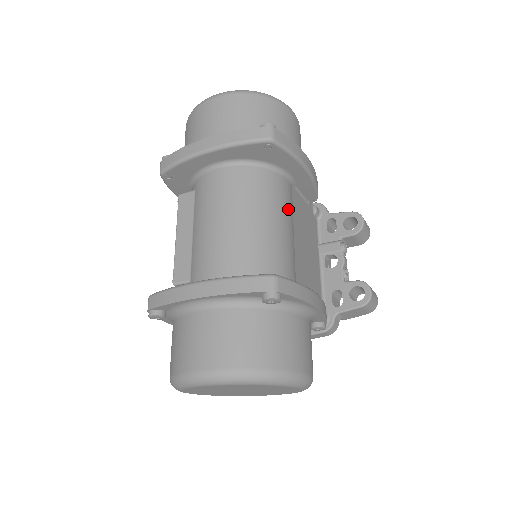
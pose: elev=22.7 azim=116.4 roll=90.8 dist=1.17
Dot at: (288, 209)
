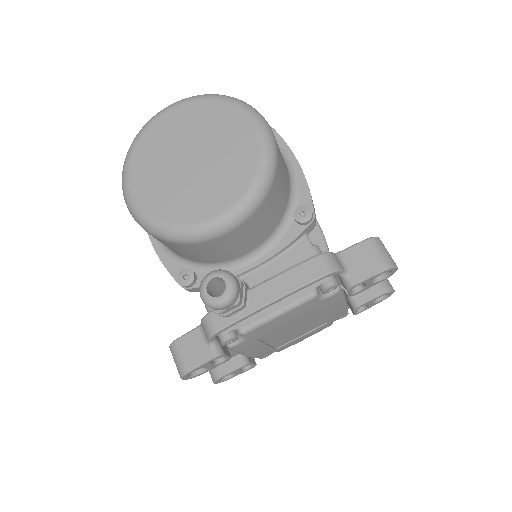
Dot at: occluded
